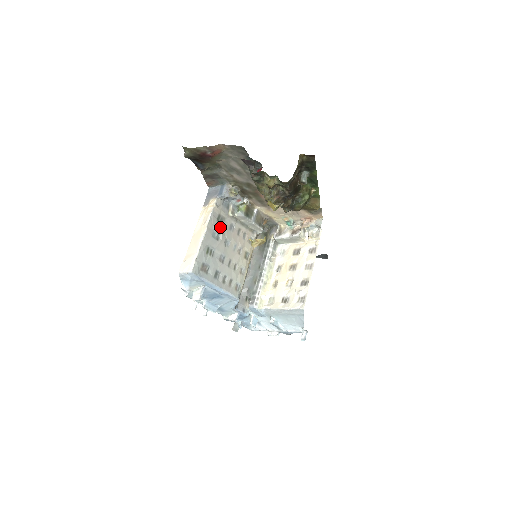
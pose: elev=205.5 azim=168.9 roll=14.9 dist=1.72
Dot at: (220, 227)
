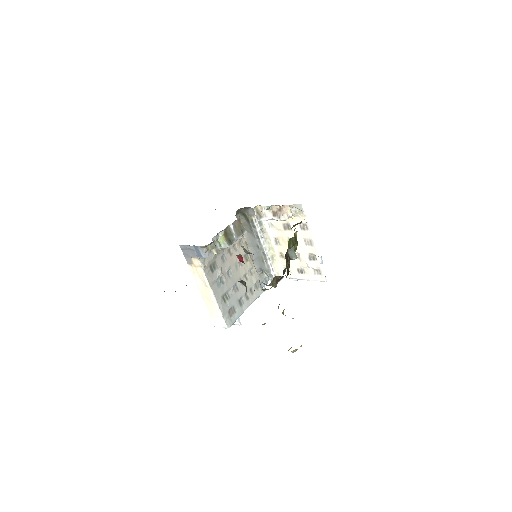
Dot at: (218, 274)
